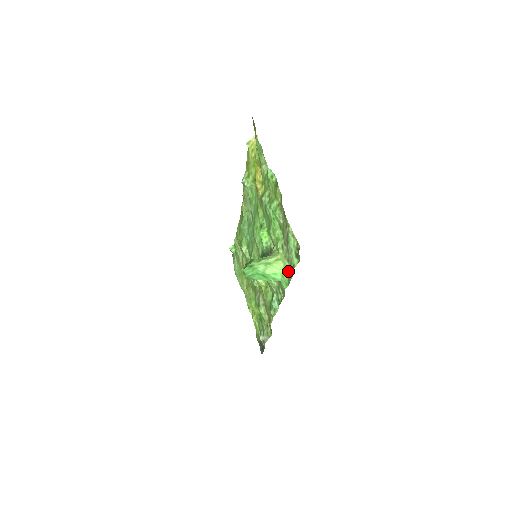
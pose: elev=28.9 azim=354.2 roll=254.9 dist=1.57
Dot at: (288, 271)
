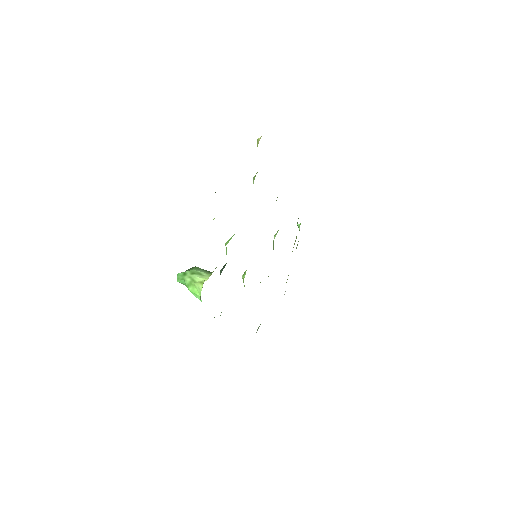
Dot at: occluded
